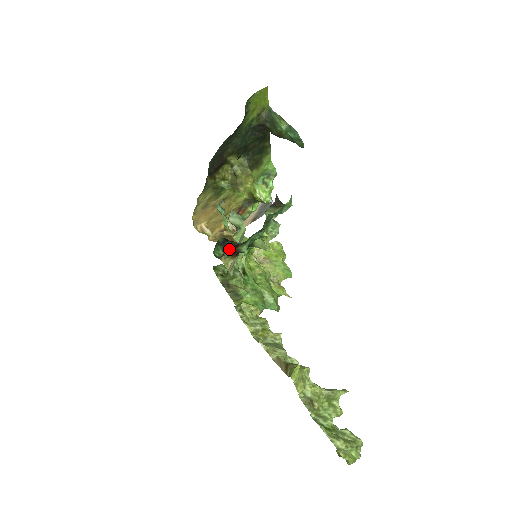
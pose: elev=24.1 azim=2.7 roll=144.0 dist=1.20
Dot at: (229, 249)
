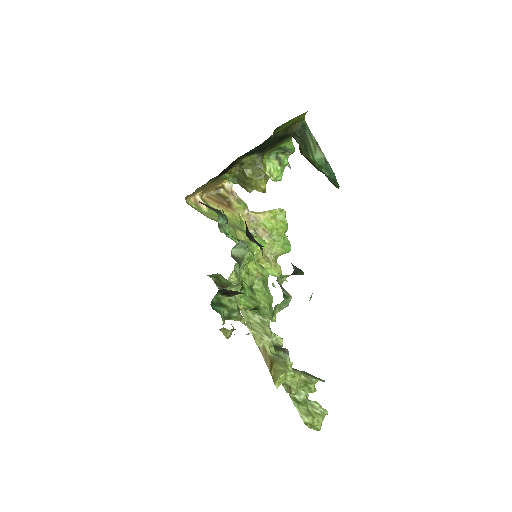
Dot at: occluded
